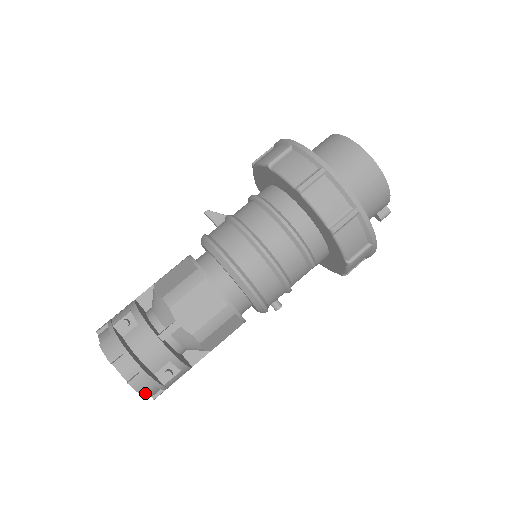
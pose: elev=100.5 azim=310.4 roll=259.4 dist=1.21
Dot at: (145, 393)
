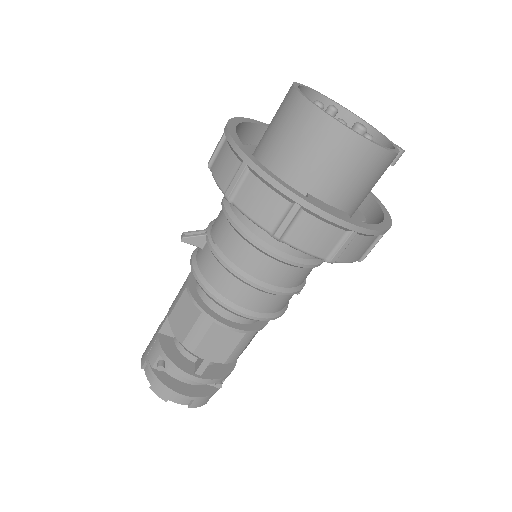
Dot at: (206, 402)
